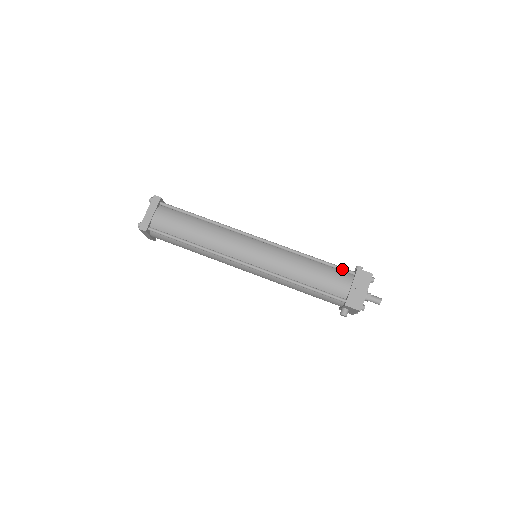
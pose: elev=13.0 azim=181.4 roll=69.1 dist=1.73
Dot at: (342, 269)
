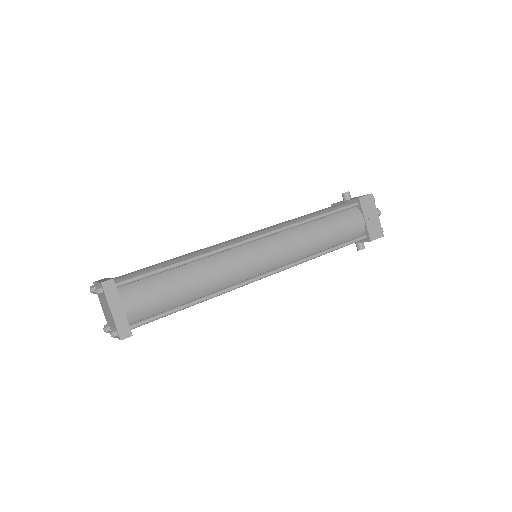
Dot at: (346, 208)
